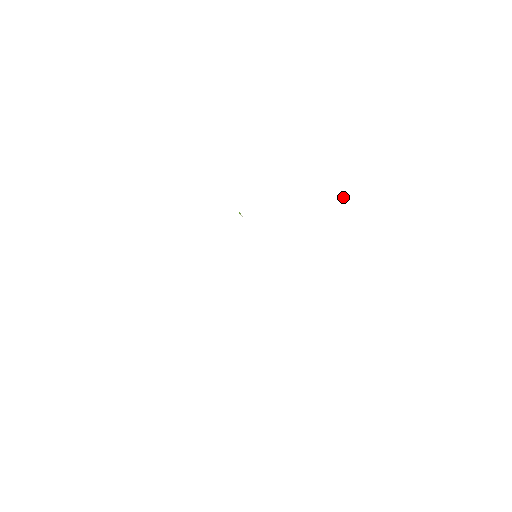
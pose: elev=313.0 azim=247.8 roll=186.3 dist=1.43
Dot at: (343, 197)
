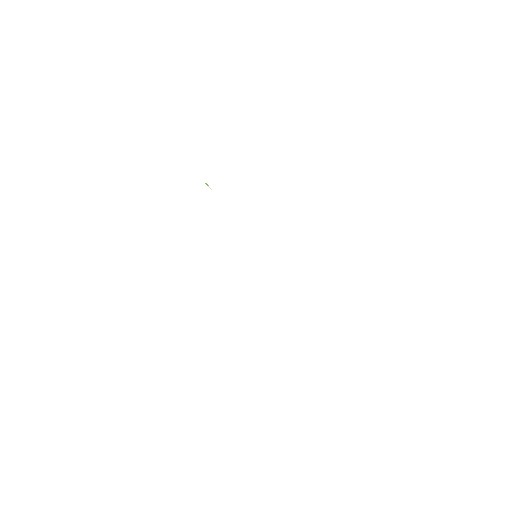
Dot at: occluded
